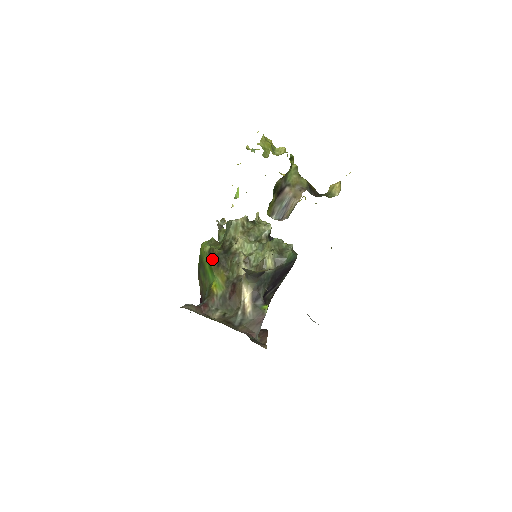
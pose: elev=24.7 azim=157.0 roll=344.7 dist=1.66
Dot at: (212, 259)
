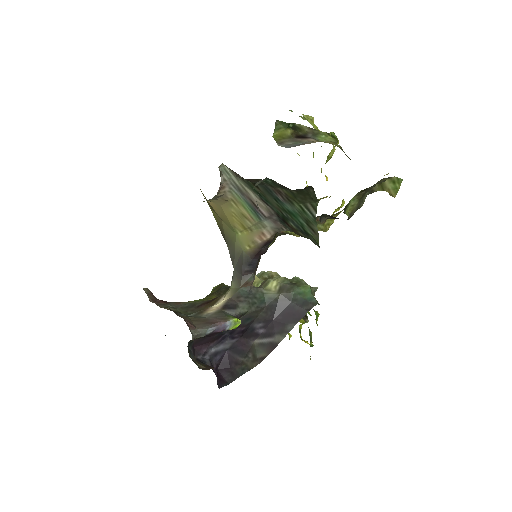
Dot at: (213, 291)
